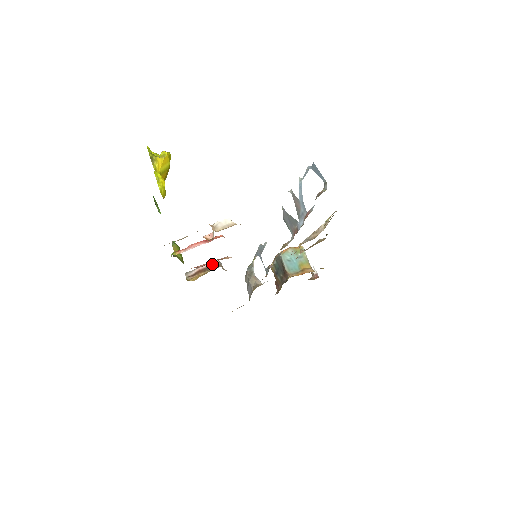
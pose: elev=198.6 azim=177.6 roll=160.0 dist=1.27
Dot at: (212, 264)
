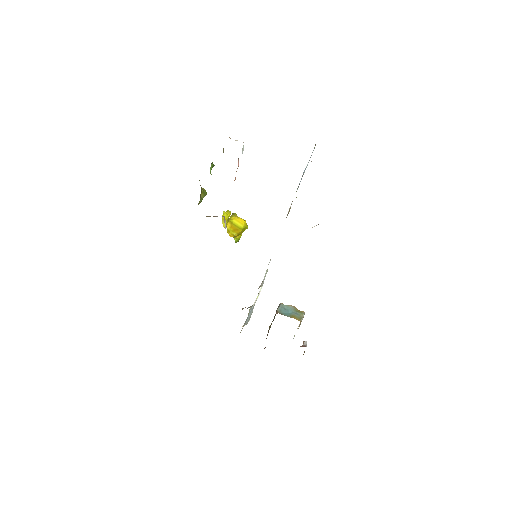
Dot at: occluded
